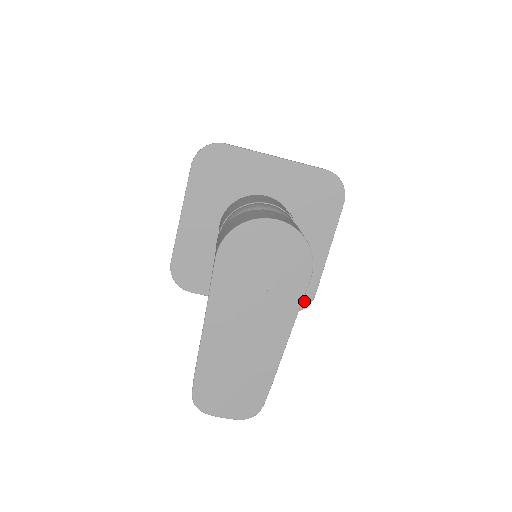
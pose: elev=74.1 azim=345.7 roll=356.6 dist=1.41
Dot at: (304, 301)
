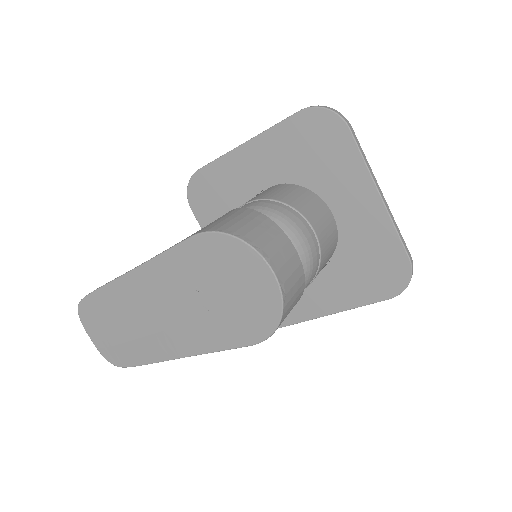
Dot at: occluded
